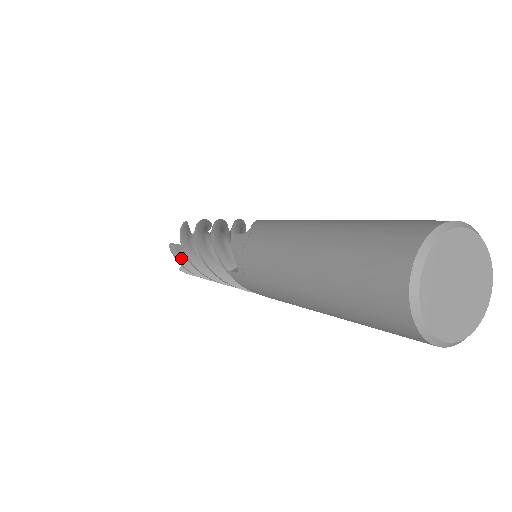
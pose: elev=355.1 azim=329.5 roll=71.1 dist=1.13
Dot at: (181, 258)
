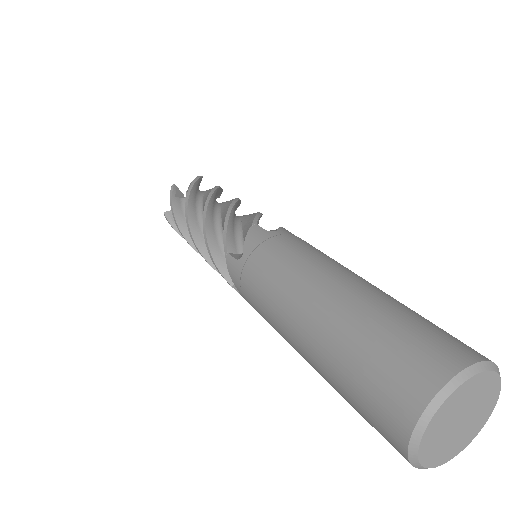
Dot at: (176, 205)
